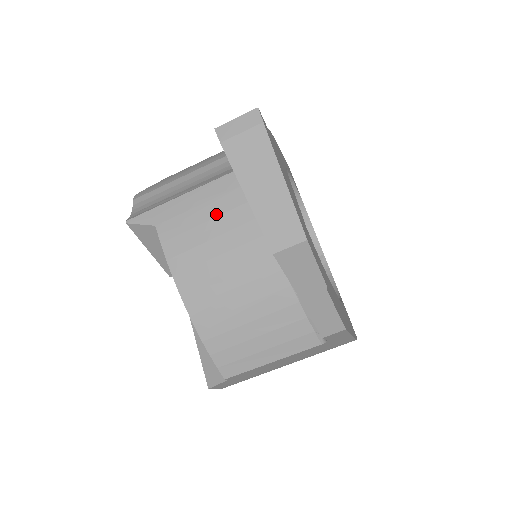
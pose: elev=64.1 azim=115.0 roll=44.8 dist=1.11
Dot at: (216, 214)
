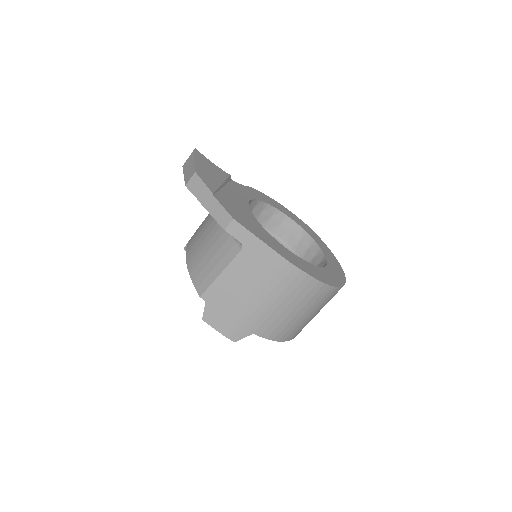
Dot at: occluded
